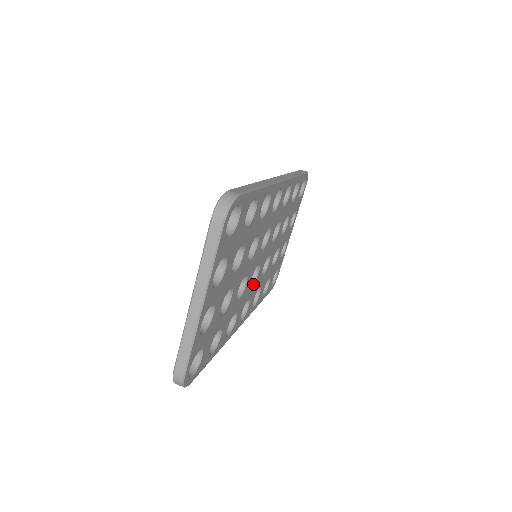
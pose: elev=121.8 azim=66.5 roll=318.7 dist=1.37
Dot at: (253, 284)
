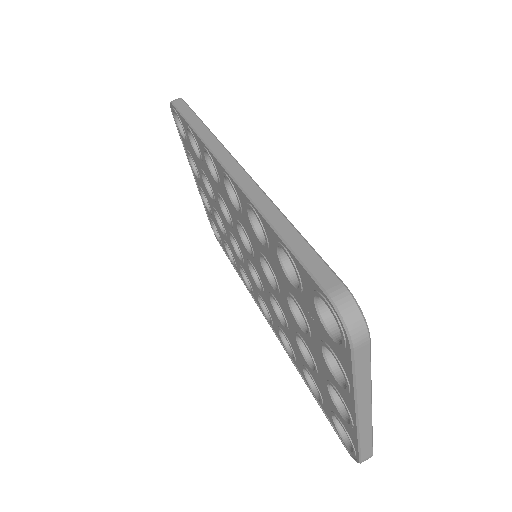
Dot at: occluded
